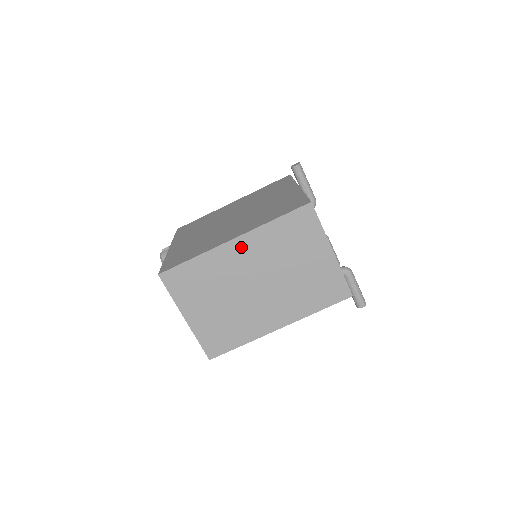
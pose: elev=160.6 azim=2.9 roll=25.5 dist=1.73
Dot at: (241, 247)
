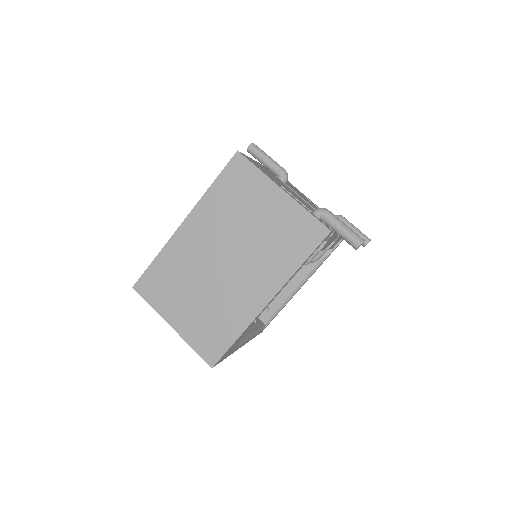
Dot at: (193, 227)
